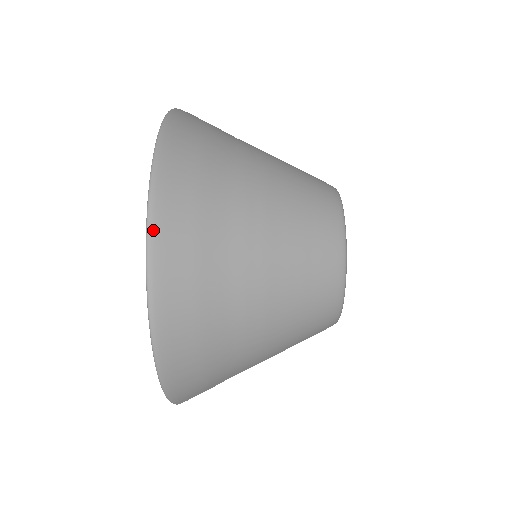
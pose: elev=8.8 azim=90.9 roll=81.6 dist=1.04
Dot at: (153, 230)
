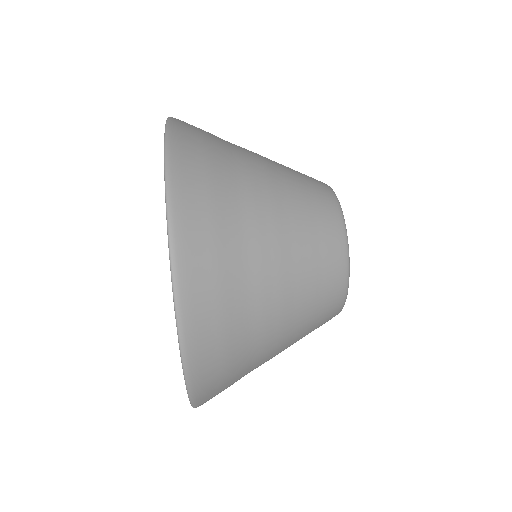
Dot at: (173, 214)
